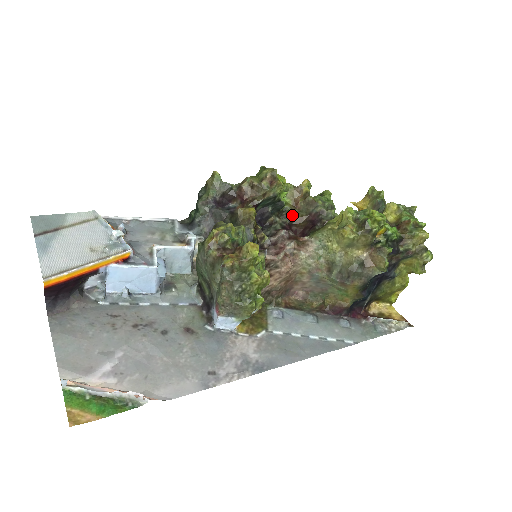
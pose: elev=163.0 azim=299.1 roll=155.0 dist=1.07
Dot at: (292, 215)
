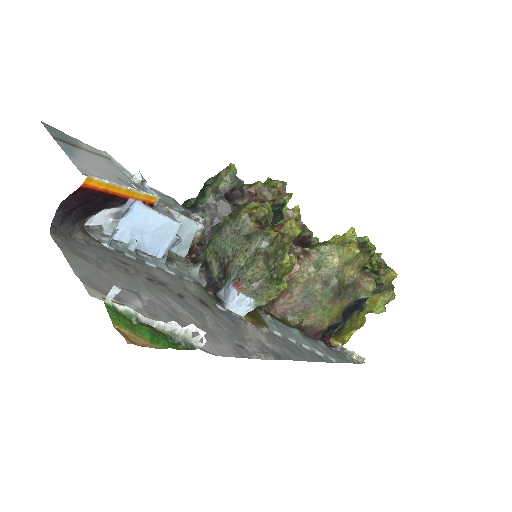
Dot at: occluded
